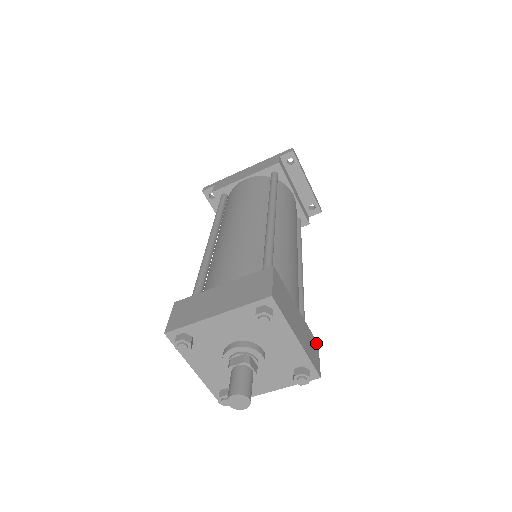
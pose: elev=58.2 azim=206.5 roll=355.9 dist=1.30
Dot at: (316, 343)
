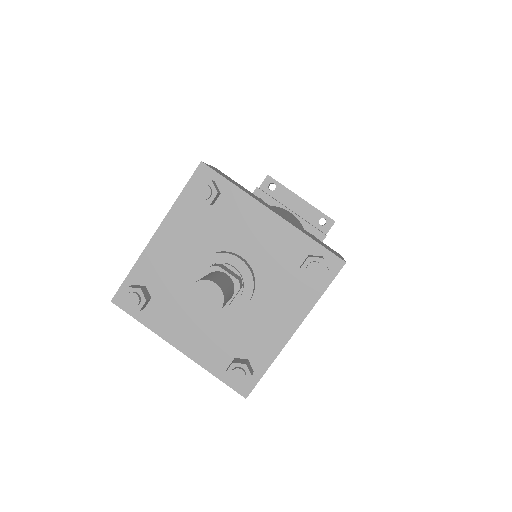
Dot at: (334, 251)
